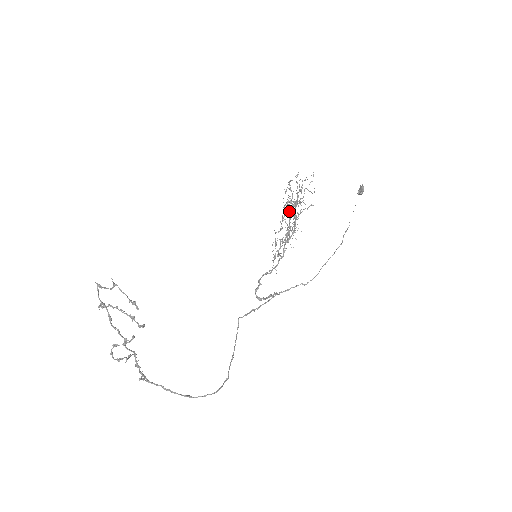
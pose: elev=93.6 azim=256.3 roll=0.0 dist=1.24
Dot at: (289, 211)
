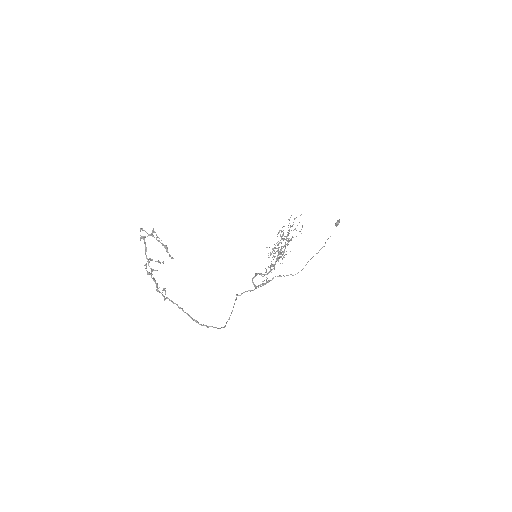
Dot at: (278, 249)
